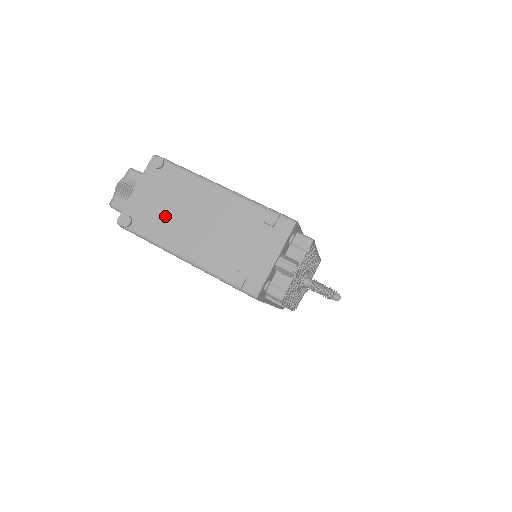
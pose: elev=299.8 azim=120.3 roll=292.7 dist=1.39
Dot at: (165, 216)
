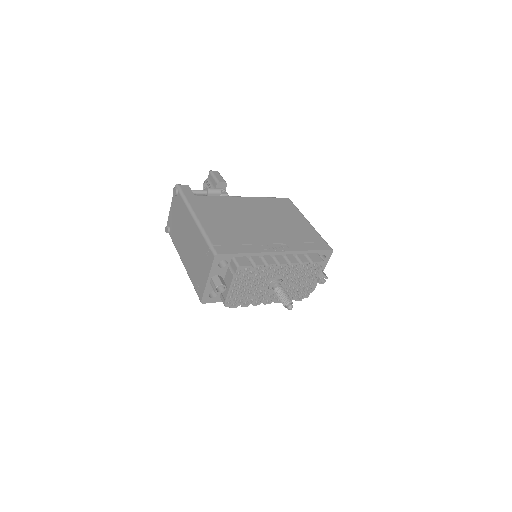
Dot at: (178, 231)
